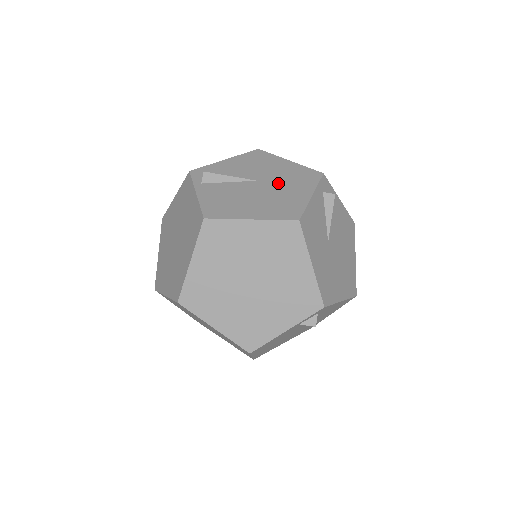
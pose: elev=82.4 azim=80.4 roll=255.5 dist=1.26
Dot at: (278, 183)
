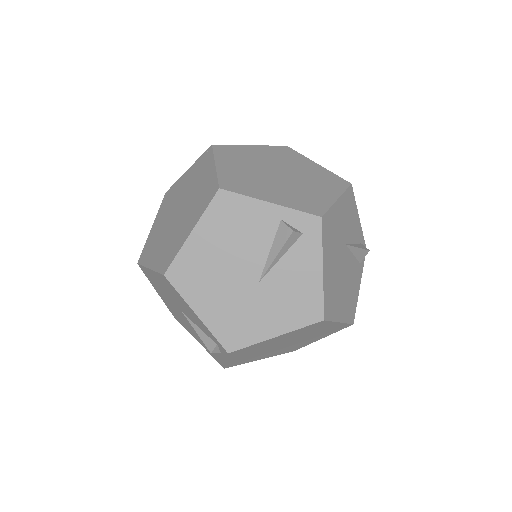
Dot at: occluded
